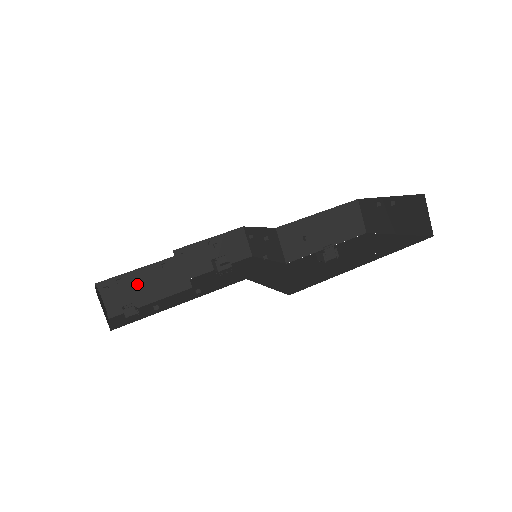
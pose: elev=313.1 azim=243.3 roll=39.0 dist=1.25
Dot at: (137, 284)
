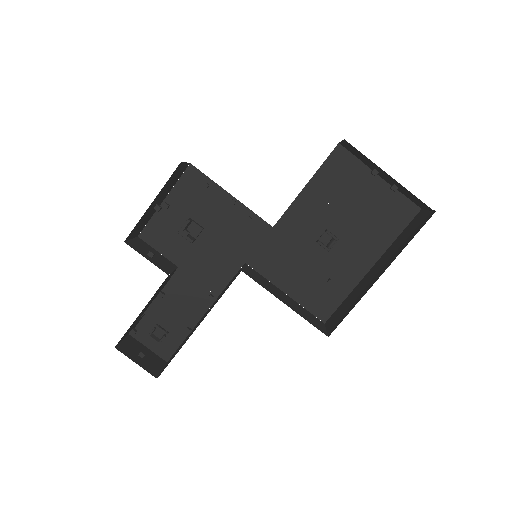
Dot at: occluded
